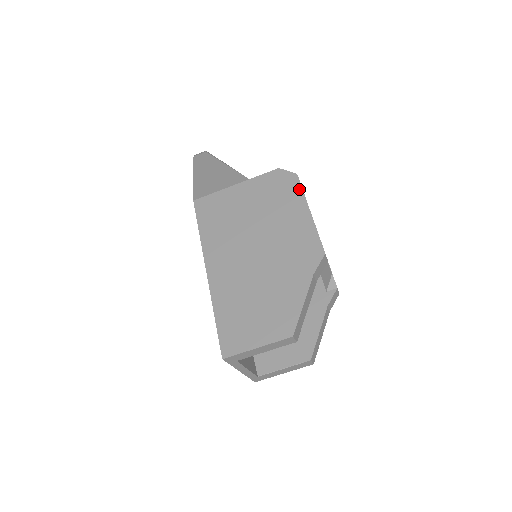
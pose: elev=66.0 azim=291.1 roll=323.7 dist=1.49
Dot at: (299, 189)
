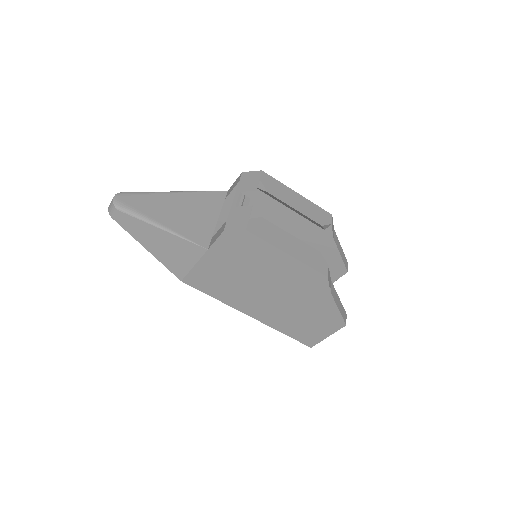
Dot at: (261, 242)
